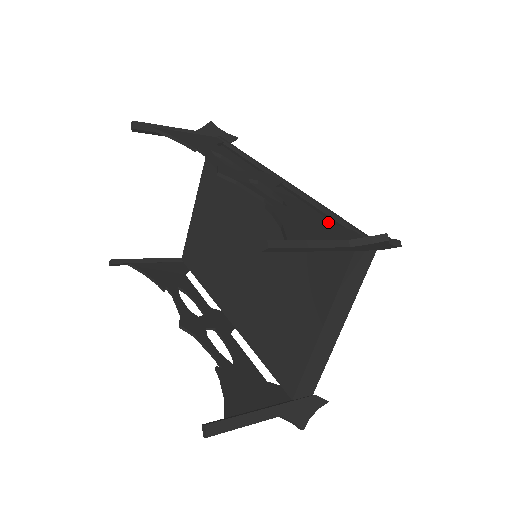
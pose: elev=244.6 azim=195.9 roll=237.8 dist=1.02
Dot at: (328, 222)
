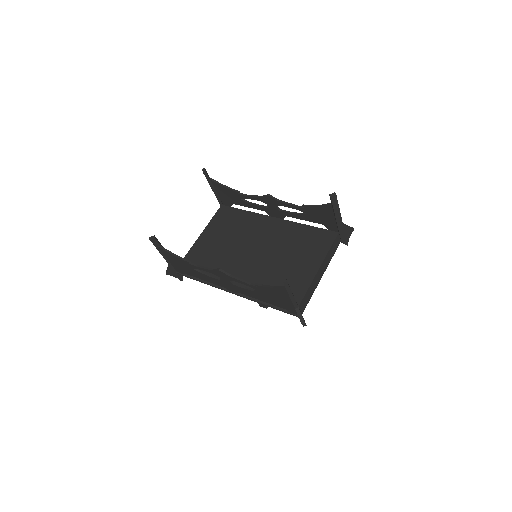
Dot at: occluded
